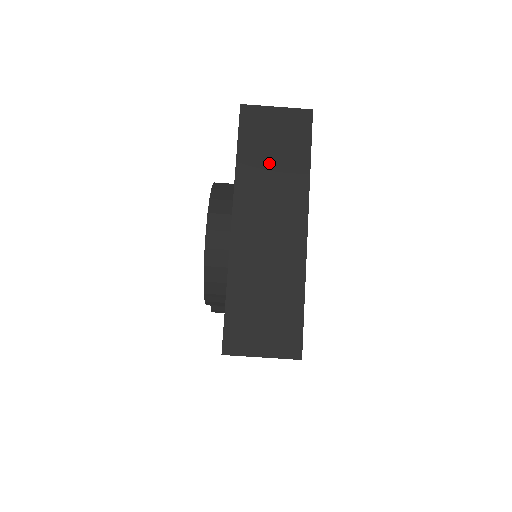
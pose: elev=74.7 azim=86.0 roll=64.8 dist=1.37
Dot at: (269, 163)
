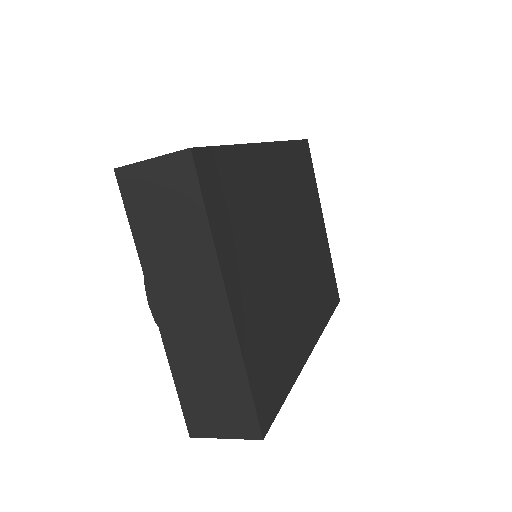
Dot at: (166, 234)
